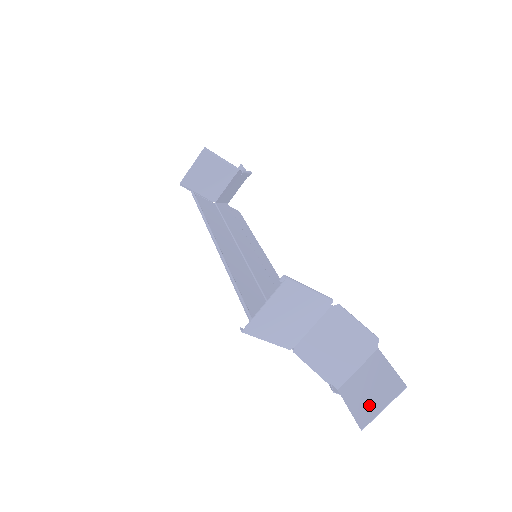
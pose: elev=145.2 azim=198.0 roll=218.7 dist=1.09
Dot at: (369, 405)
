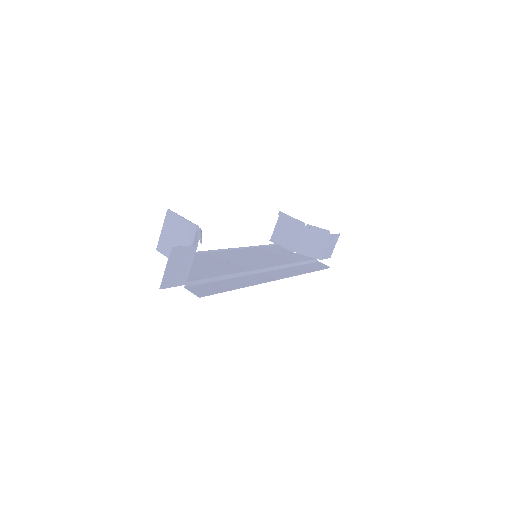
Dot at: (170, 274)
